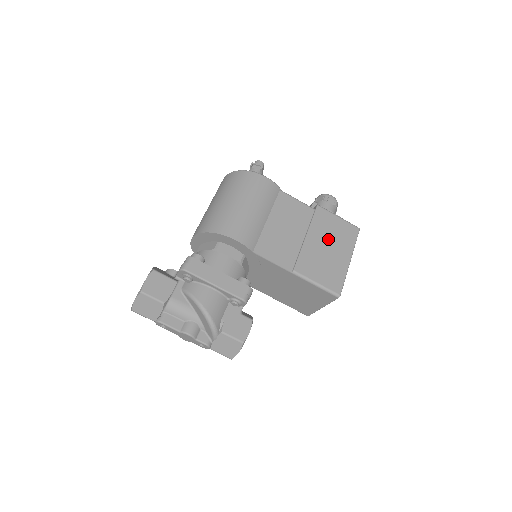
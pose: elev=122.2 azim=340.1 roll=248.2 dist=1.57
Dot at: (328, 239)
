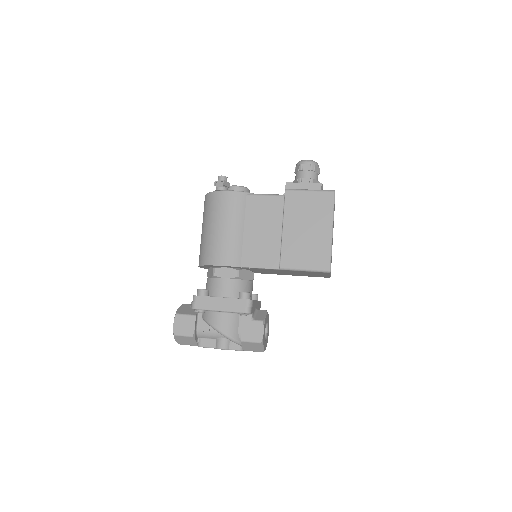
Dot at: (304, 220)
